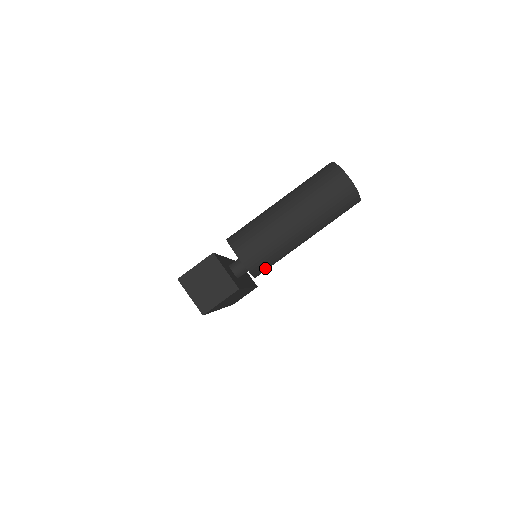
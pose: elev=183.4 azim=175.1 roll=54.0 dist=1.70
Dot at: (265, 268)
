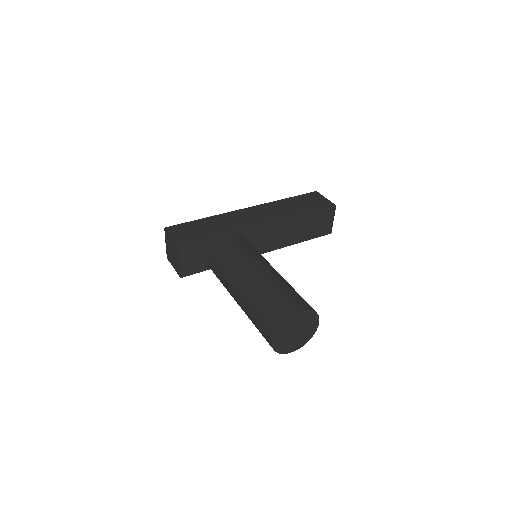
Dot at: occluded
